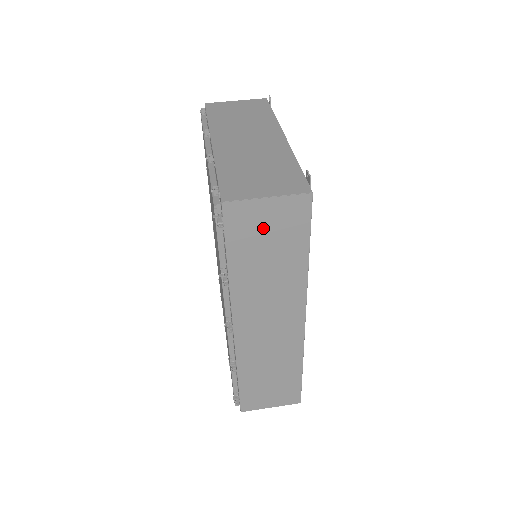
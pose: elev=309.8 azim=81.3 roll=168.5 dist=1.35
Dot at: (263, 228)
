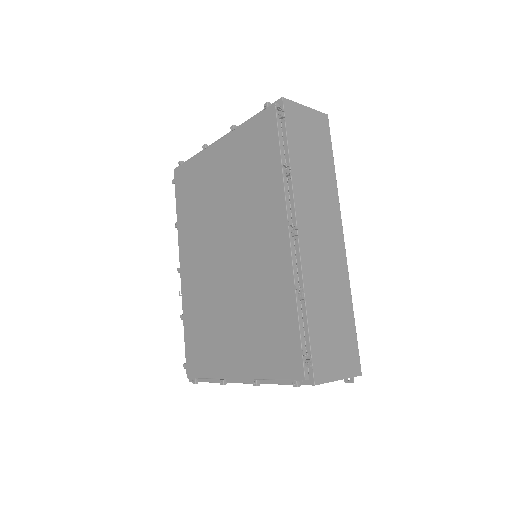
Dot at: (306, 130)
